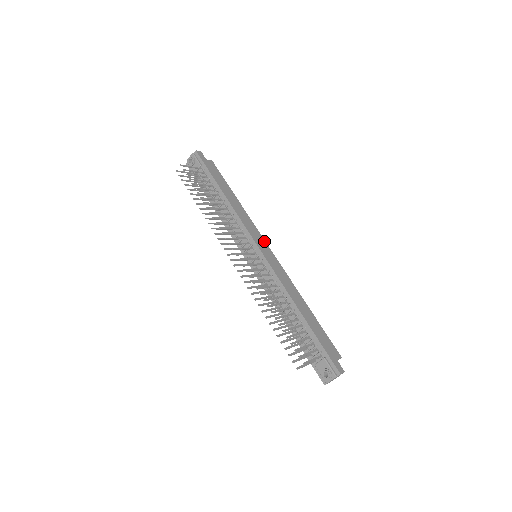
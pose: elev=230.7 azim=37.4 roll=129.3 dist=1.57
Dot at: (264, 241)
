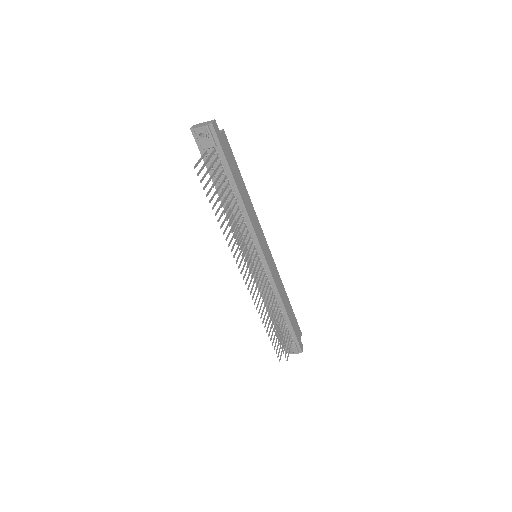
Dot at: (265, 239)
